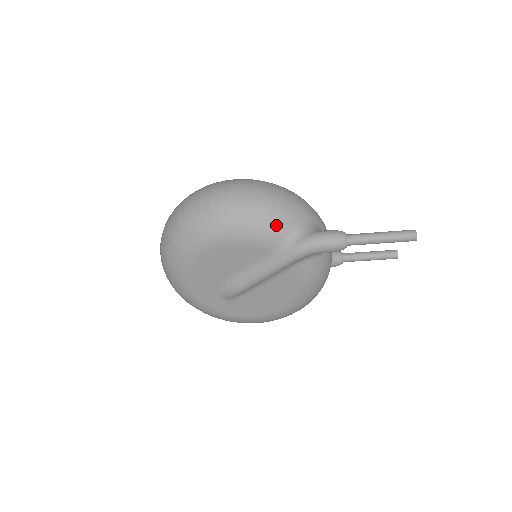
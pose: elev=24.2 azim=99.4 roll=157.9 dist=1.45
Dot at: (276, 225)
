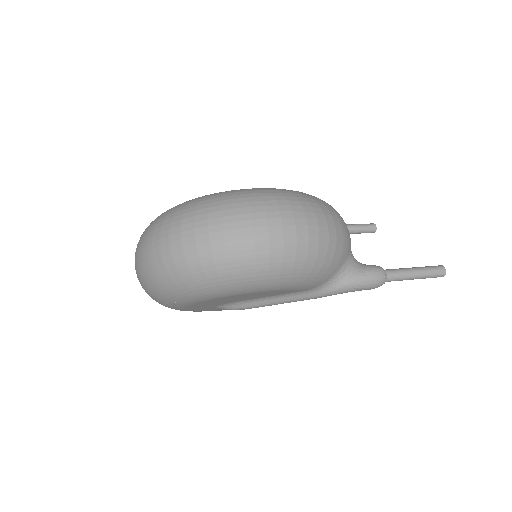
Dot at: (326, 272)
